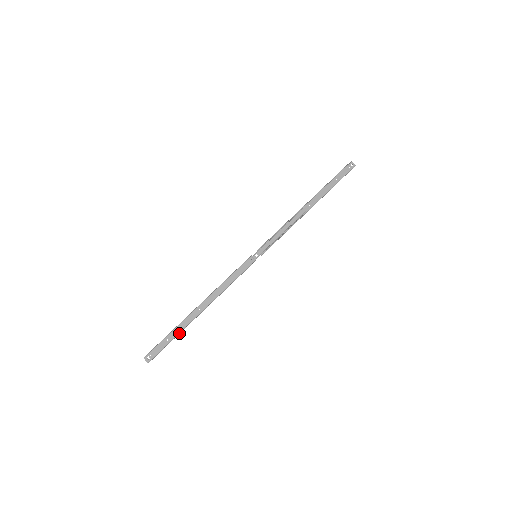
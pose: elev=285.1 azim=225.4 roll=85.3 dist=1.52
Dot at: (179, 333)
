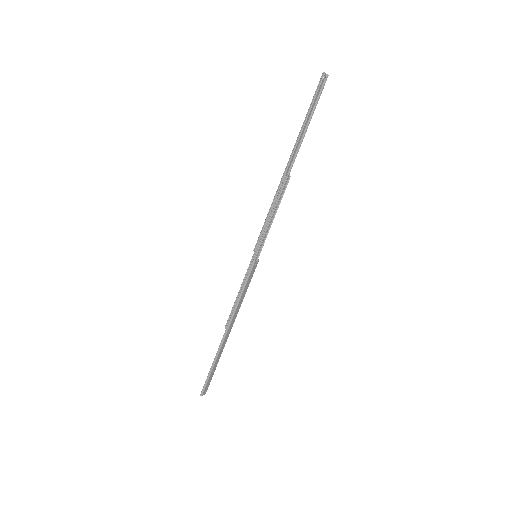
Dot at: (218, 360)
